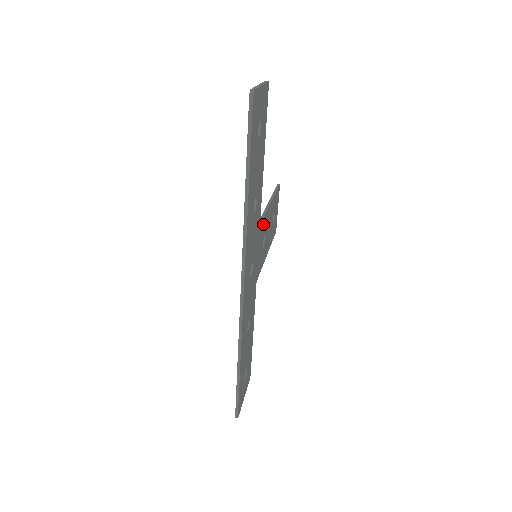
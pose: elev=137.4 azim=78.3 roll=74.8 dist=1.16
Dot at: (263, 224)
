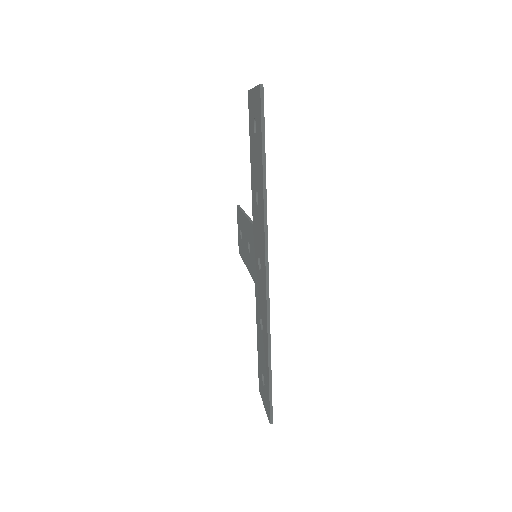
Dot at: occluded
